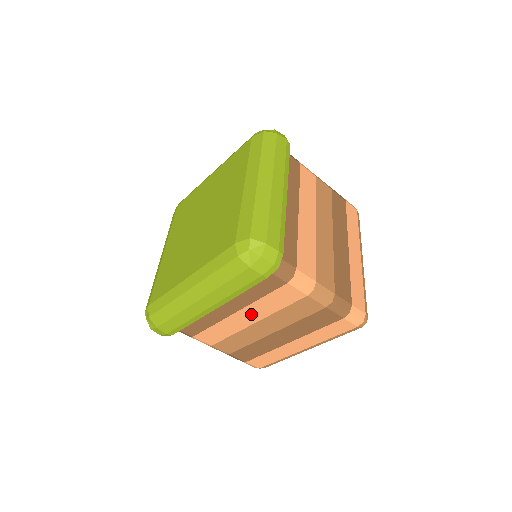
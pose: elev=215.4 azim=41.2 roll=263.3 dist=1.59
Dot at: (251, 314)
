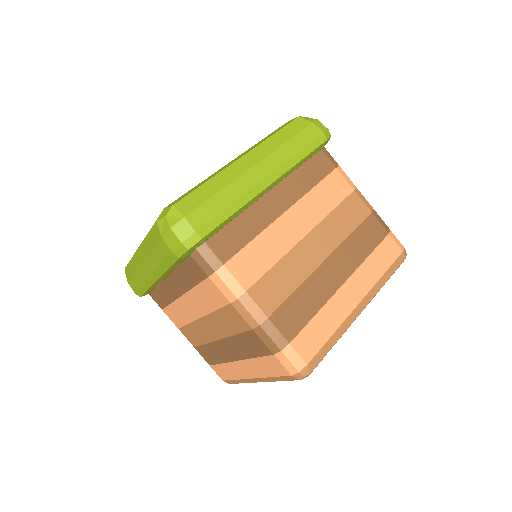
Dot at: (194, 304)
